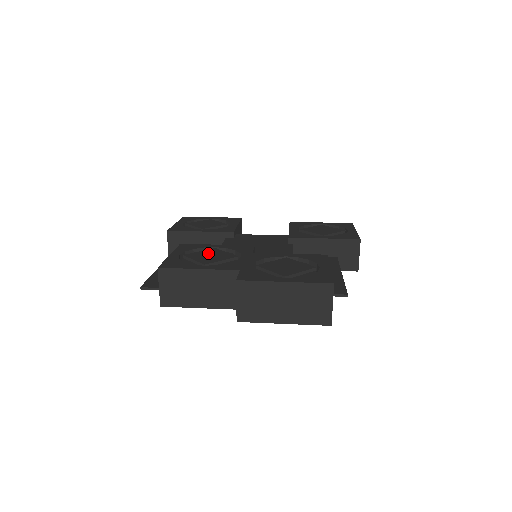
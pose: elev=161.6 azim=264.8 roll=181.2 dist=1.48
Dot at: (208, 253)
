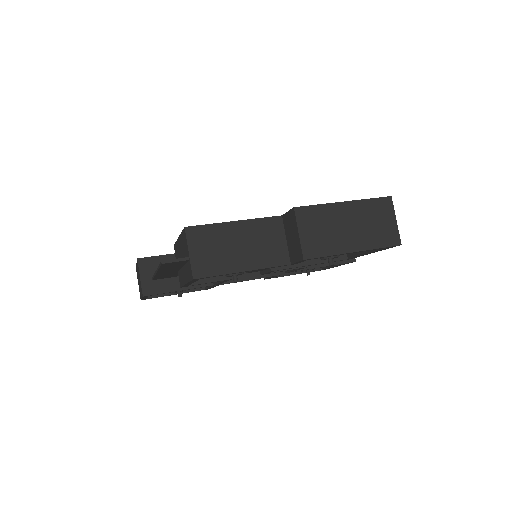
Dot at: occluded
